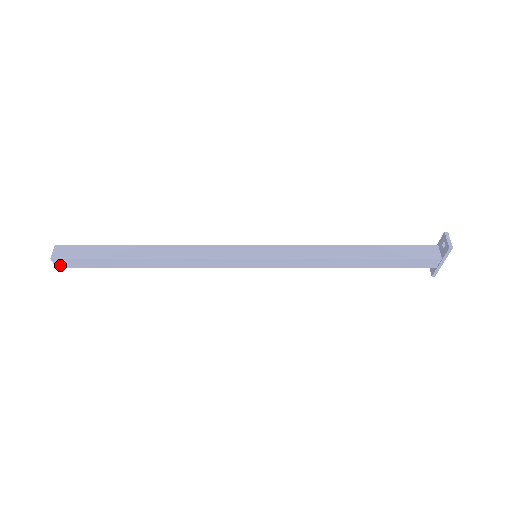
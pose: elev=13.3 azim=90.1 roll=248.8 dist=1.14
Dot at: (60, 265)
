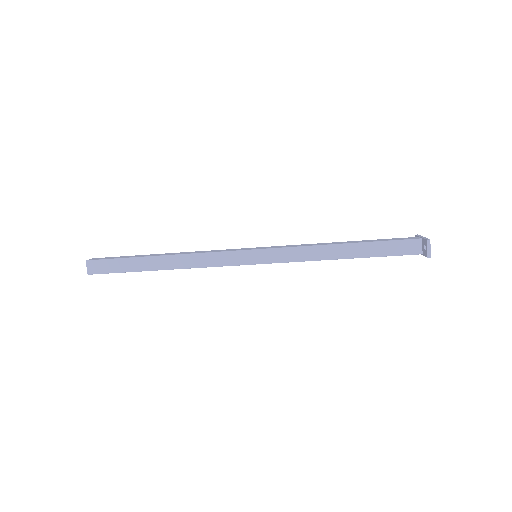
Dot at: occluded
